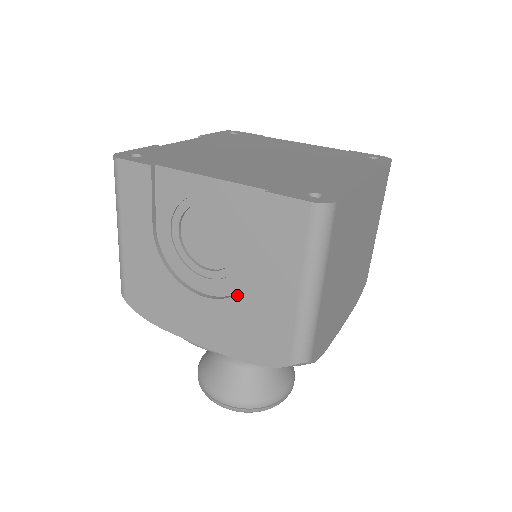
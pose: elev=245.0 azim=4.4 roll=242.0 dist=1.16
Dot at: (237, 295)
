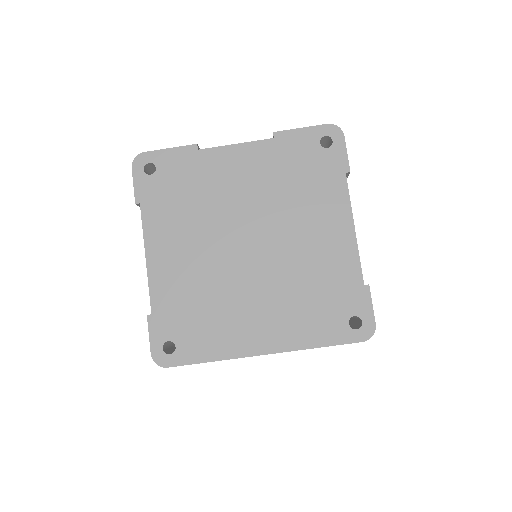
Dot at: occluded
